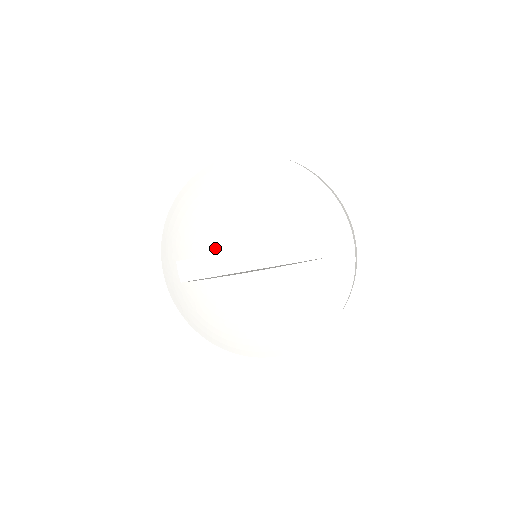
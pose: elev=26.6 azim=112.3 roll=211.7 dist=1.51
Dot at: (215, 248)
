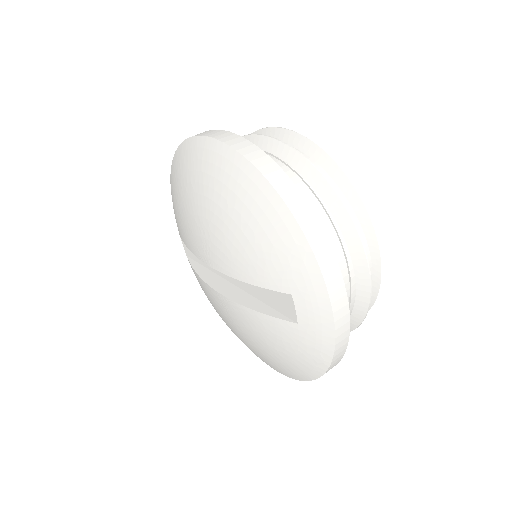
Dot at: (193, 249)
